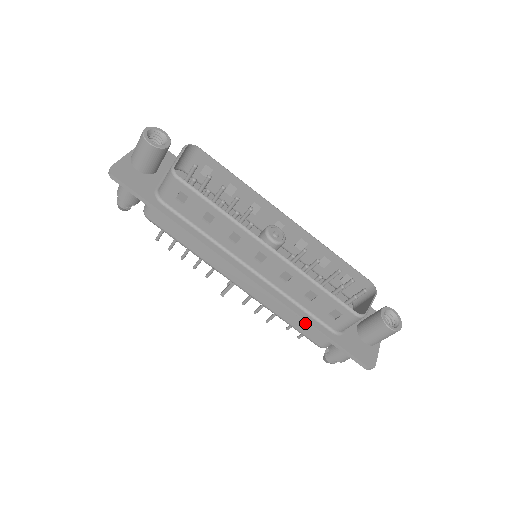
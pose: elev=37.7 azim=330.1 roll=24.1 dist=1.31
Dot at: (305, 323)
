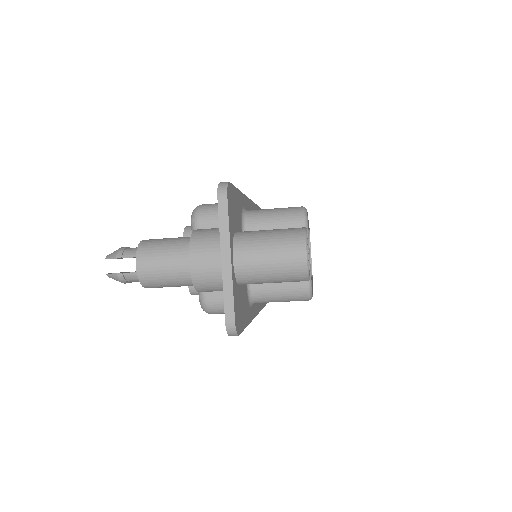
Dot at: occluded
